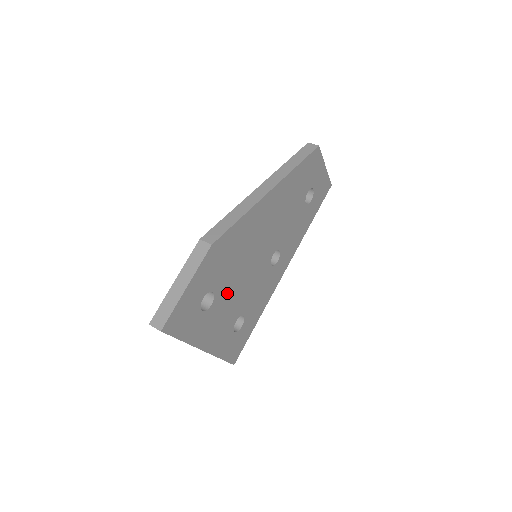
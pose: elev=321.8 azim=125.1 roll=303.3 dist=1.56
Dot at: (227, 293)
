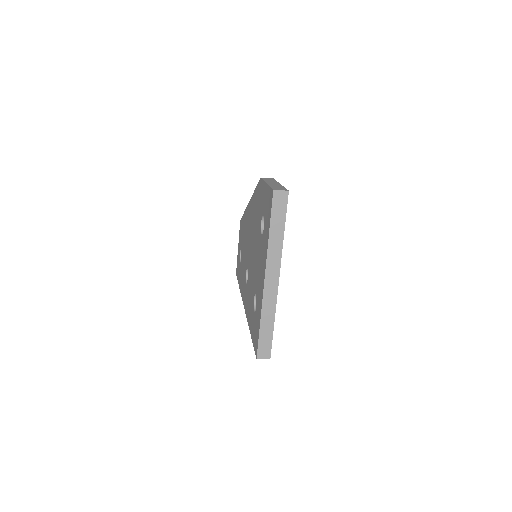
Dot at: occluded
